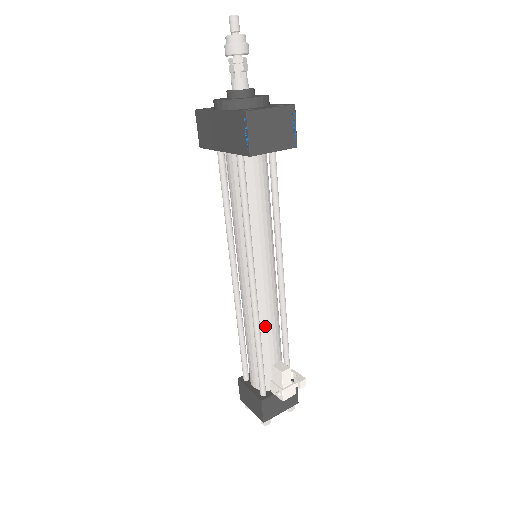
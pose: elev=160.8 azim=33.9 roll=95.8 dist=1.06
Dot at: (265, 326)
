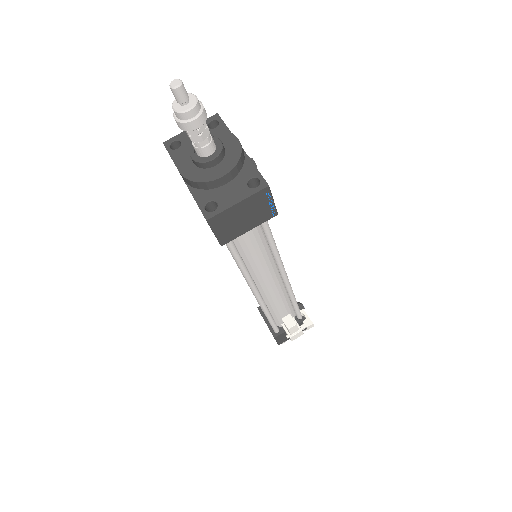
Dot at: (271, 301)
